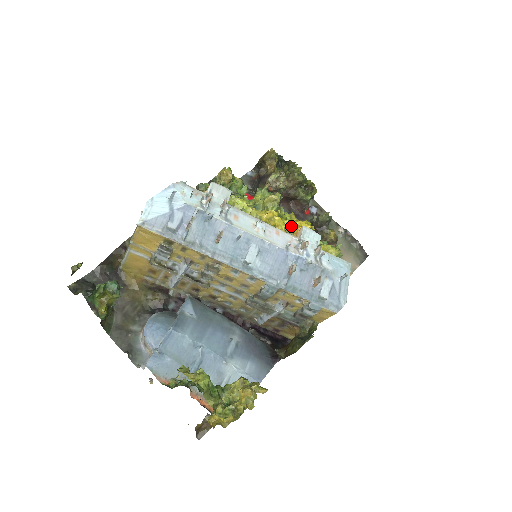
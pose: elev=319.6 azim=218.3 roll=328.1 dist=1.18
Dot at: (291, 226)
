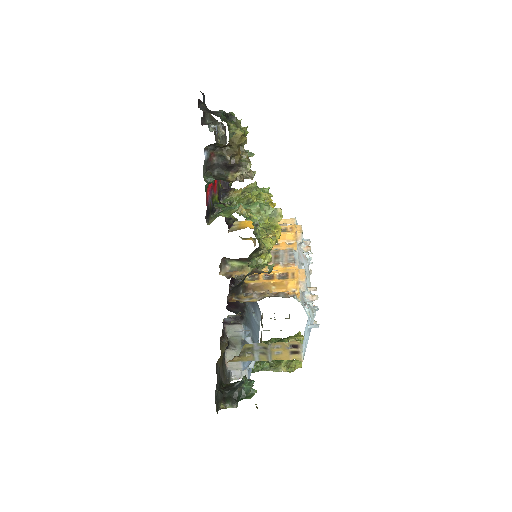
Dot at: occluded
